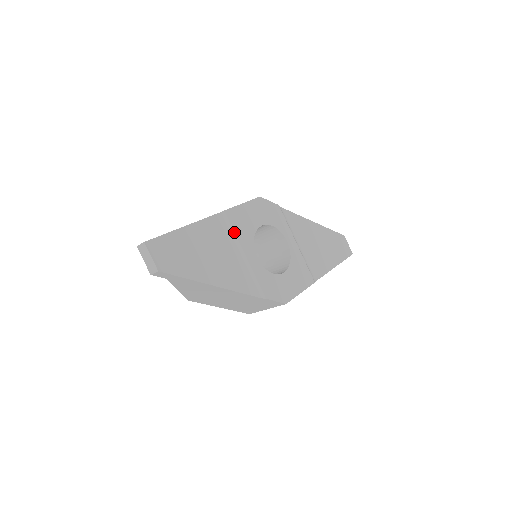
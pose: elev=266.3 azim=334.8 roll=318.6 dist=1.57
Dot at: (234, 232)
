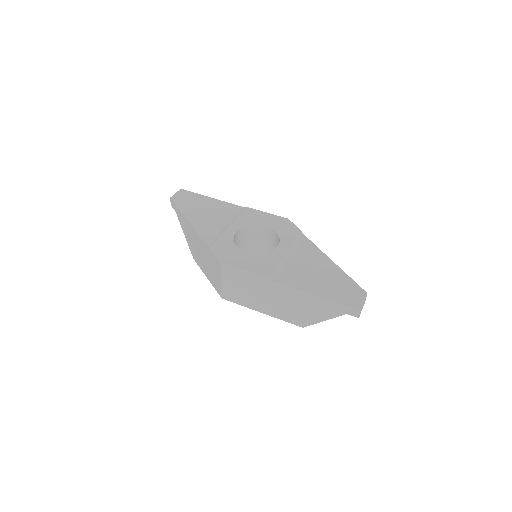
Dot at: (238, 216)
